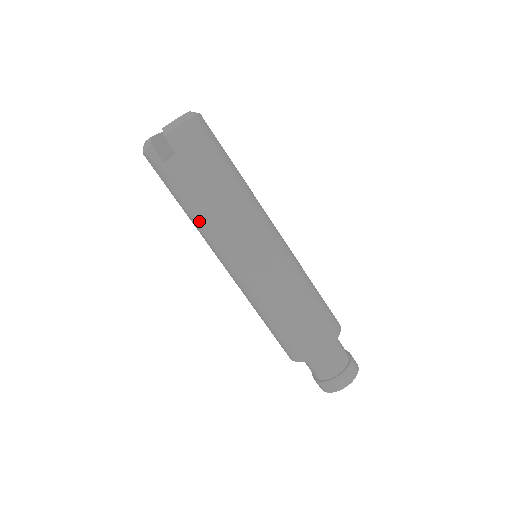
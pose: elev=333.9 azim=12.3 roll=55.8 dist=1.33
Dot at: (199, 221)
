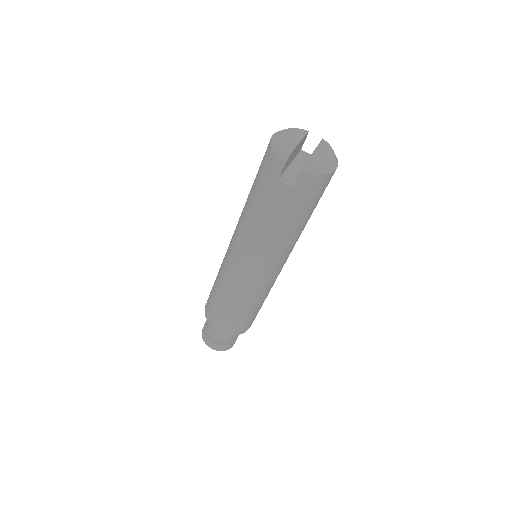
Dot at: (252, 223)
